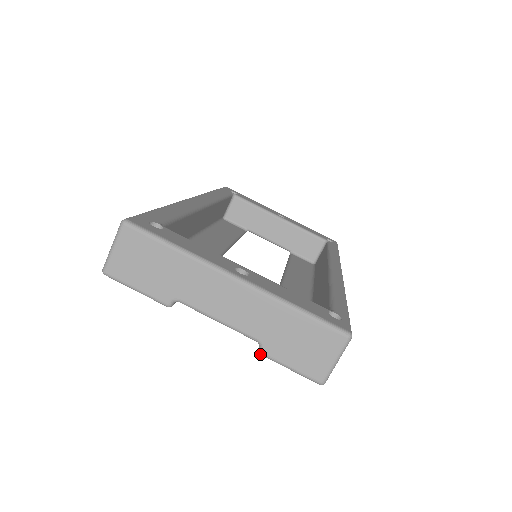
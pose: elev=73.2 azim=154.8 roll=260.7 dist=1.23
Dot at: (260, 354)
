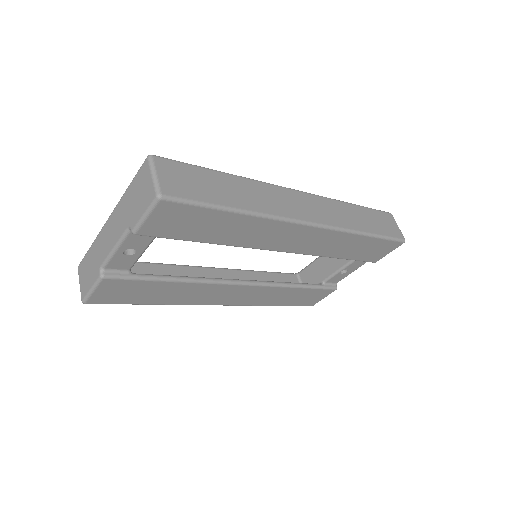
Dot at: occluded
